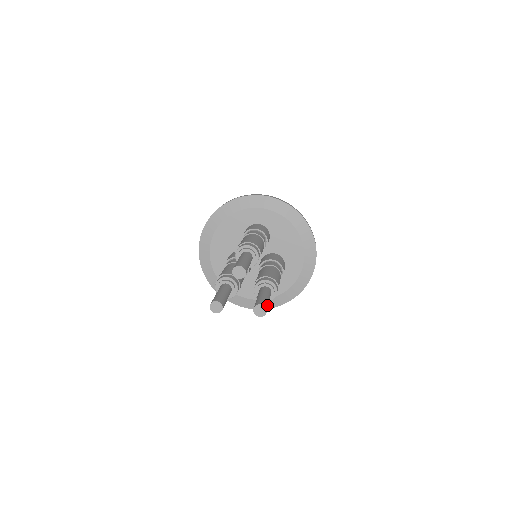
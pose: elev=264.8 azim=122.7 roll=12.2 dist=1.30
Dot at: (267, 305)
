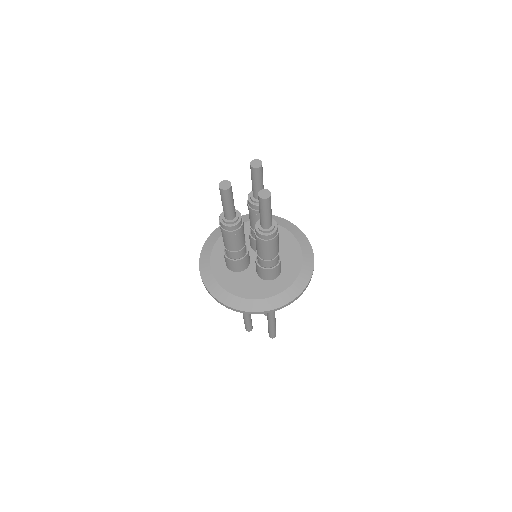
Dot at: occluded
